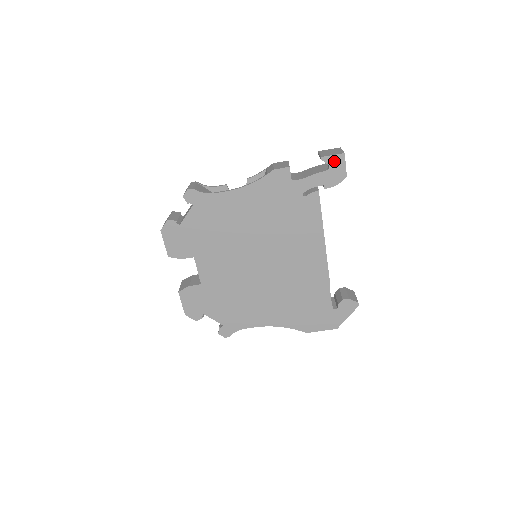
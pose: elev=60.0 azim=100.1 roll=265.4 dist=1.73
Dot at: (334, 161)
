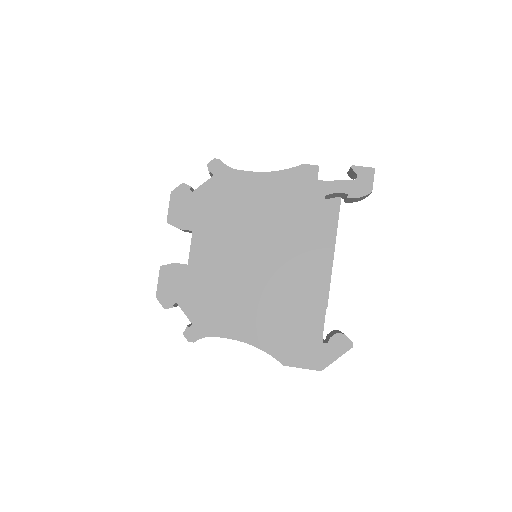
Dot at: (363, 173)
